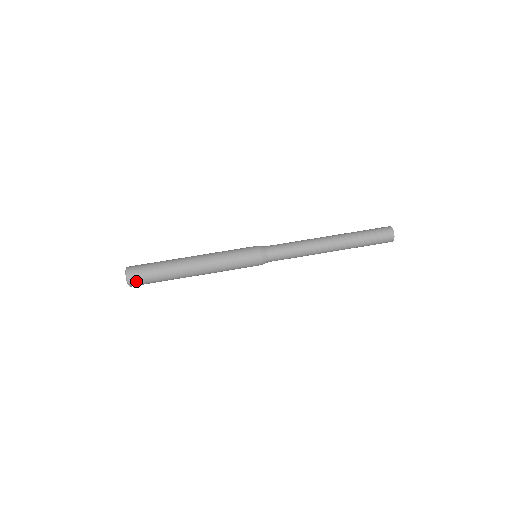
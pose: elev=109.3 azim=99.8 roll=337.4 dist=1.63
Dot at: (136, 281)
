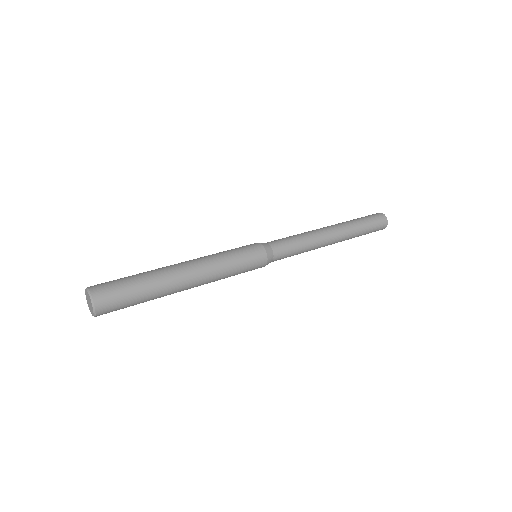
Dot at: (104, 292)
